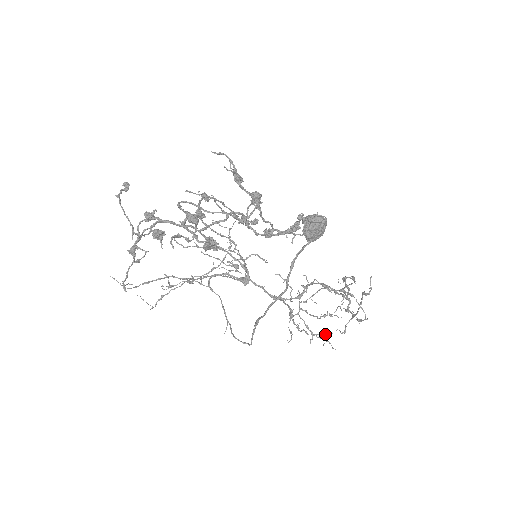
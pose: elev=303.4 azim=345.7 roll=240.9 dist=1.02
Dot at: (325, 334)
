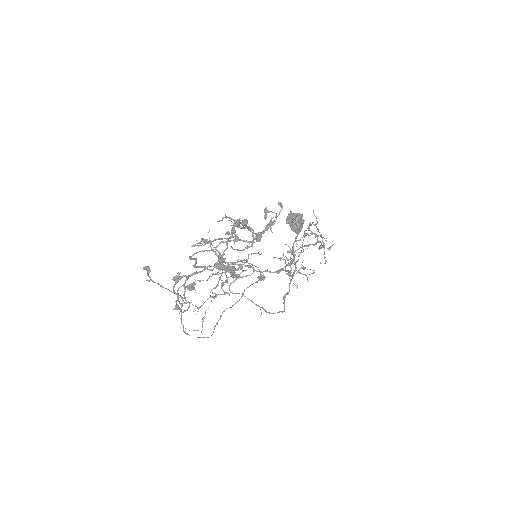
Dot at: occluded
